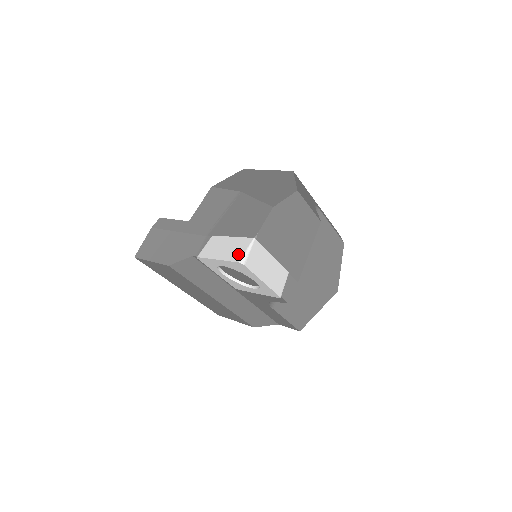
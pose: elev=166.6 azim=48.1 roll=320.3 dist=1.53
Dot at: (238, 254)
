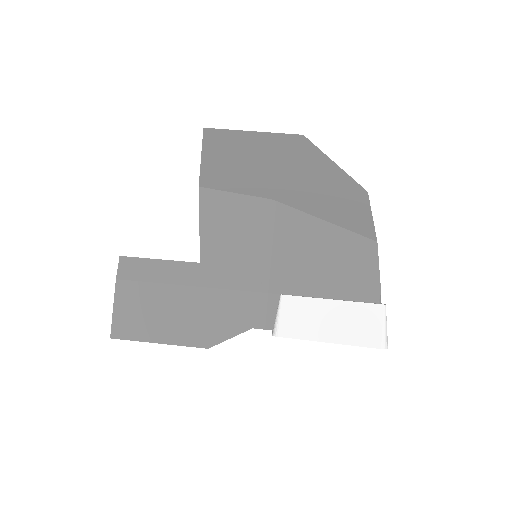
Dot at: (372, 334)
